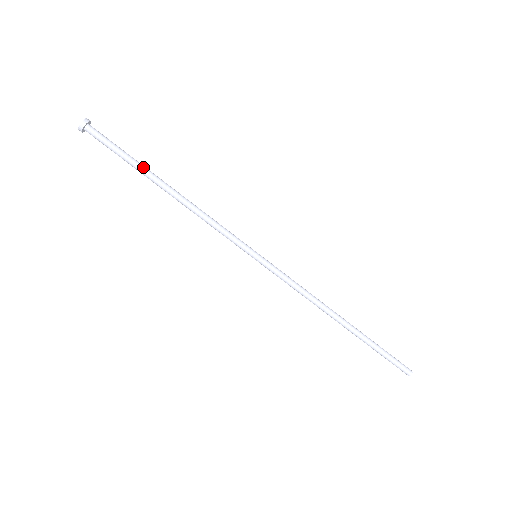
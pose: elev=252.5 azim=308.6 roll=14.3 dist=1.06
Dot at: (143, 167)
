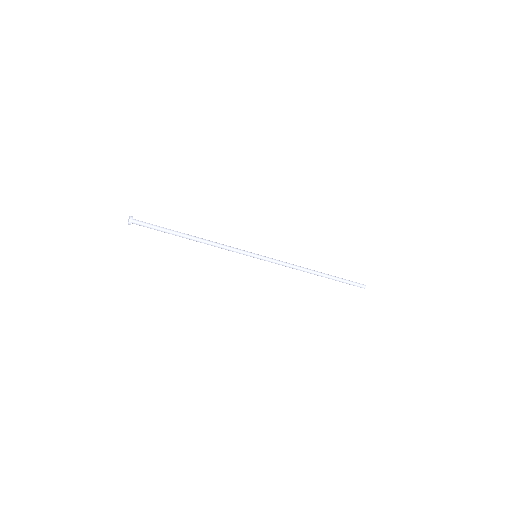
Dot at: (173, 232)
